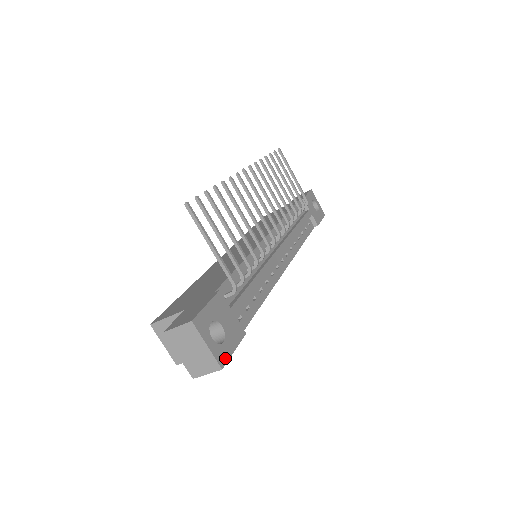
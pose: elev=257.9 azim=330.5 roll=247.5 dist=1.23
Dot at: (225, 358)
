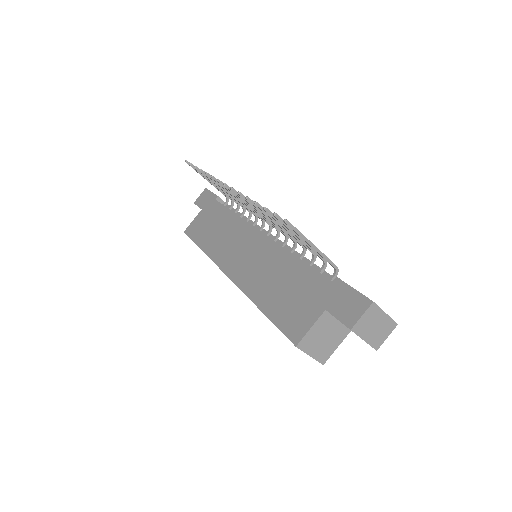
Dot at: occluded
